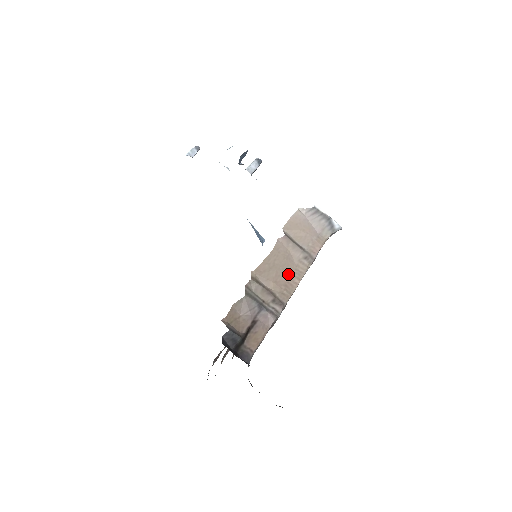
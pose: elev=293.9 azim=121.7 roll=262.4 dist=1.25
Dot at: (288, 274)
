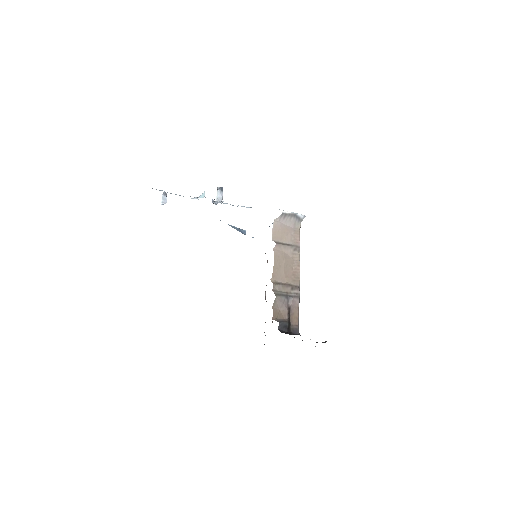
Dot at: (291, 267)
